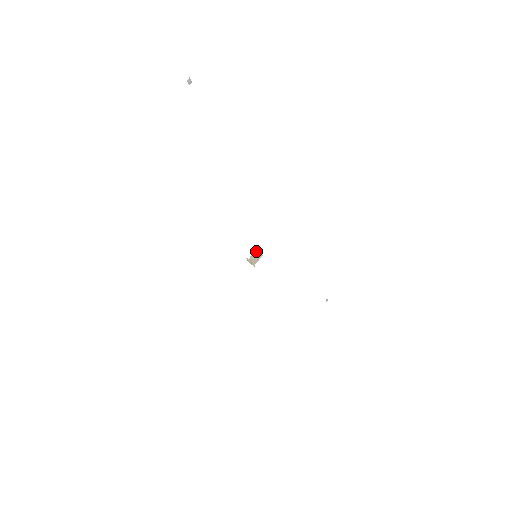
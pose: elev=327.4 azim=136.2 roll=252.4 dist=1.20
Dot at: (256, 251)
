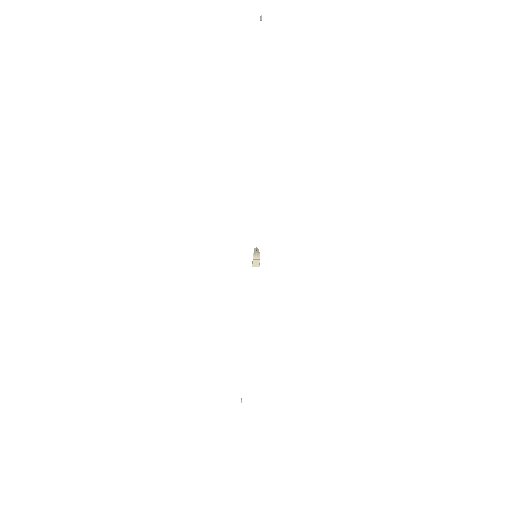
Dot at: (257, 248)
